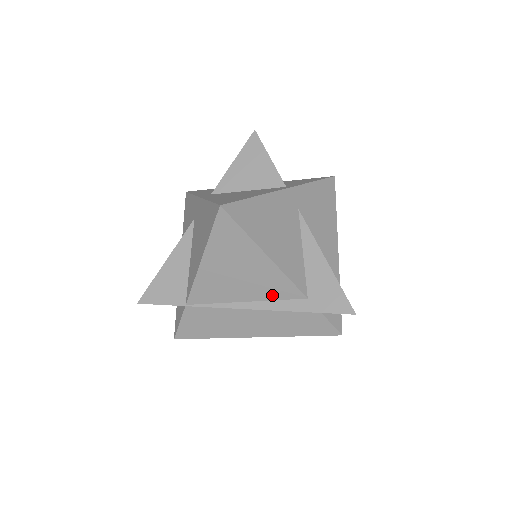
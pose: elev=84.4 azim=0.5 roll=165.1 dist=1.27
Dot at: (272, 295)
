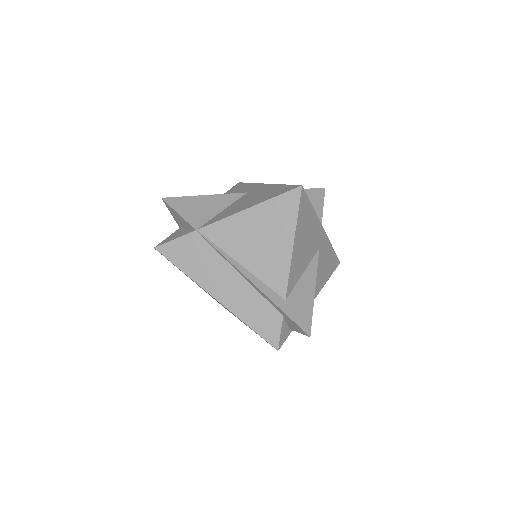
Dot at: (265, 276)
